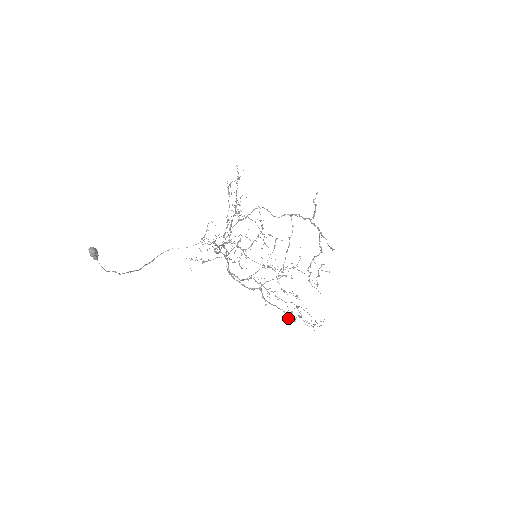
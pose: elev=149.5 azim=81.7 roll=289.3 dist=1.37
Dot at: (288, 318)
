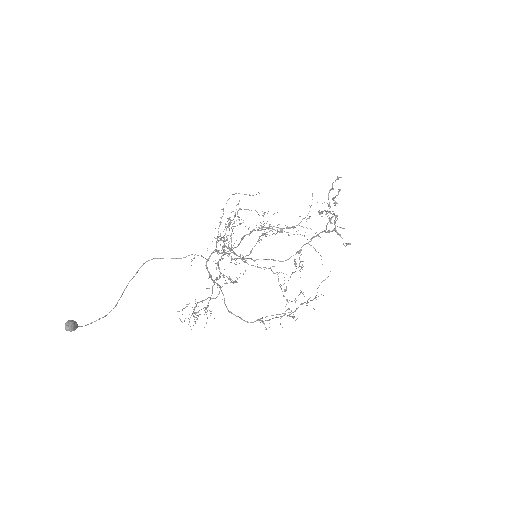
Dot at: (289, 315)
